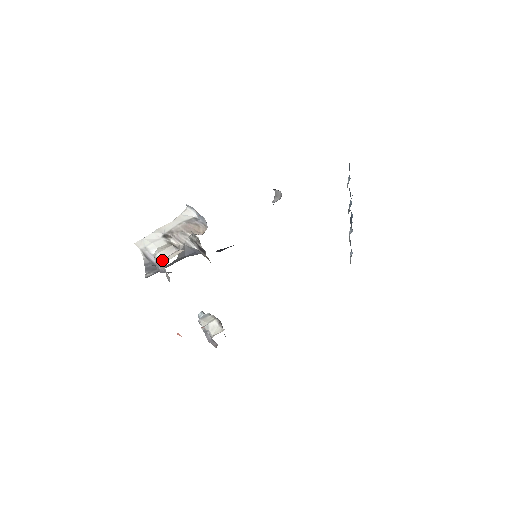
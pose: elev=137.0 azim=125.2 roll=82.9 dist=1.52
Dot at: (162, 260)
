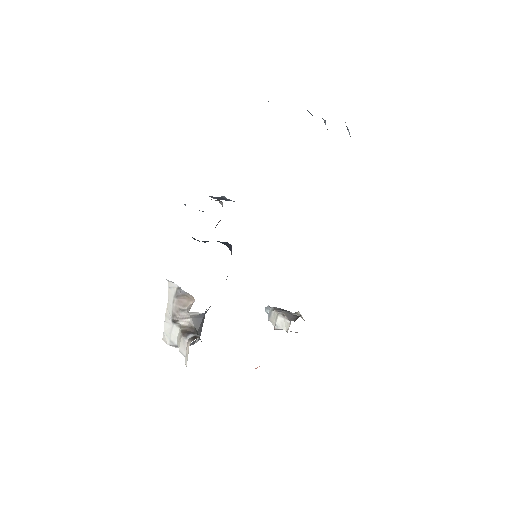
Dot at: (185, 359)
